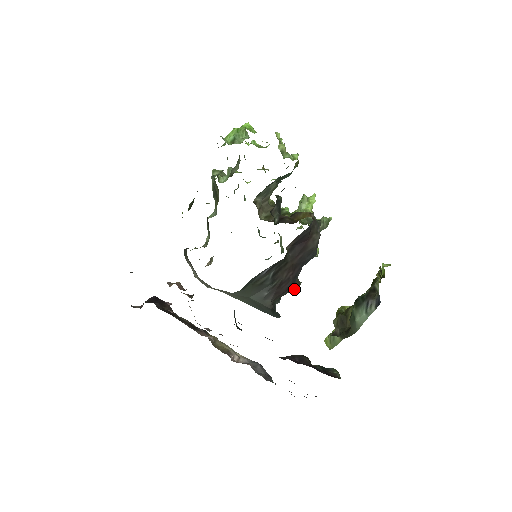
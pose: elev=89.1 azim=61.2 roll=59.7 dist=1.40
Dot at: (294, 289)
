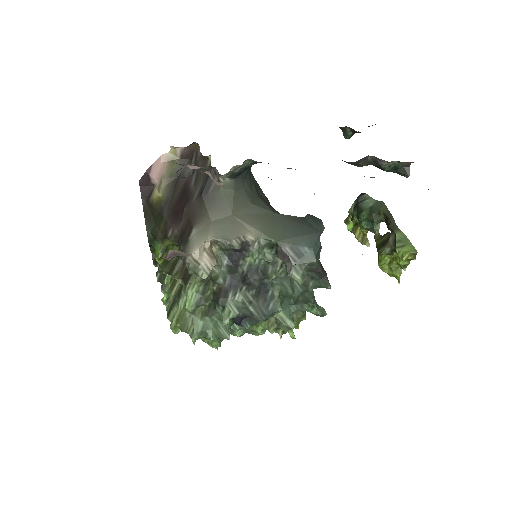
Dot at: (324, 271)
